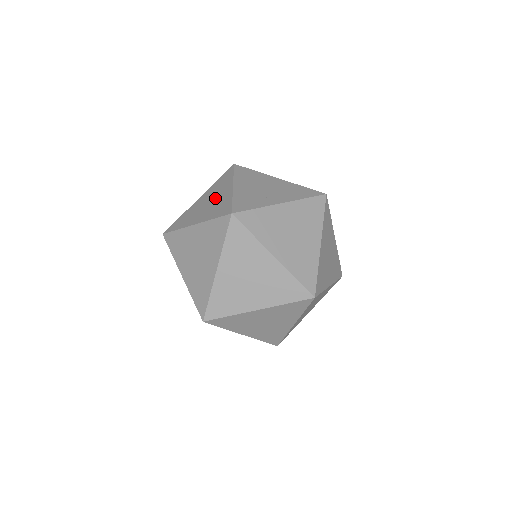
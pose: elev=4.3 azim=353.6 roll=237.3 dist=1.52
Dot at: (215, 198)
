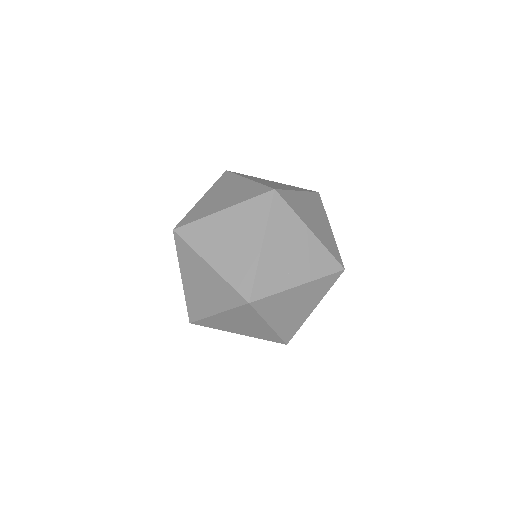
Dot at: (239, 242)
